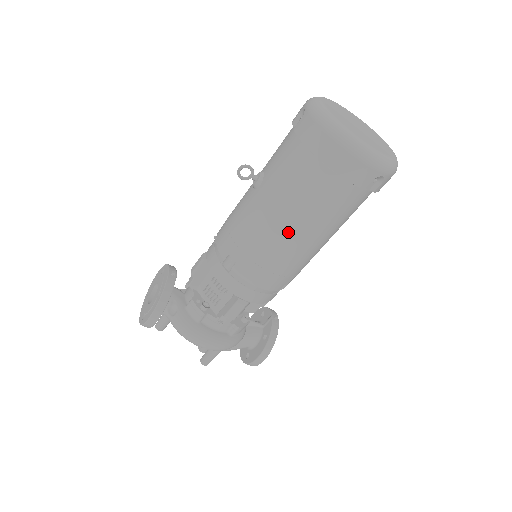
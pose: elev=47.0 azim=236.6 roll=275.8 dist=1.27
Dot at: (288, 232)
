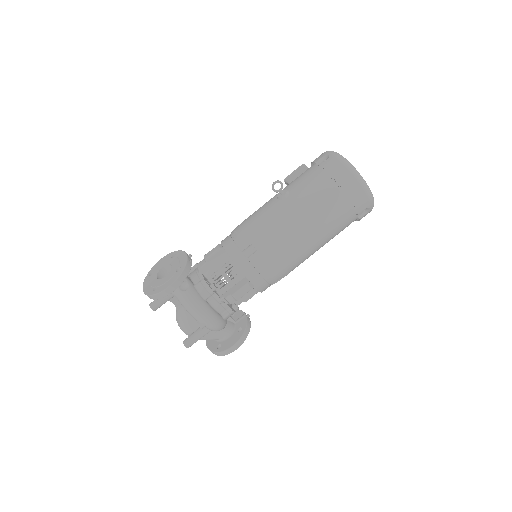
Dot at: (304, 233)
